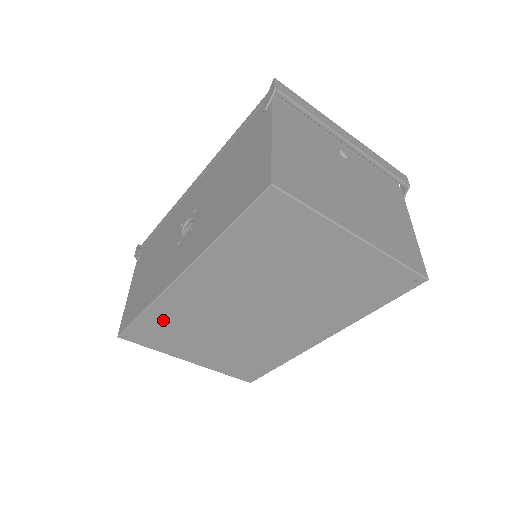
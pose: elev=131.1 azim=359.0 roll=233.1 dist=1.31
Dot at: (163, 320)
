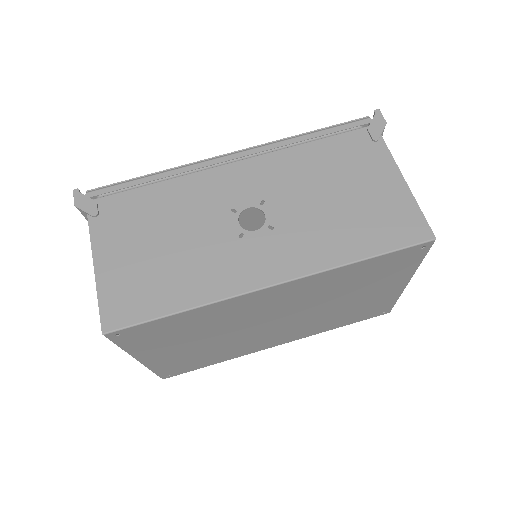
Dot at: (188, 321)
